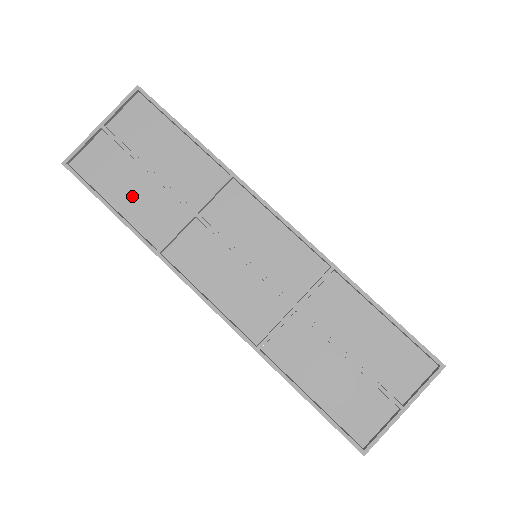
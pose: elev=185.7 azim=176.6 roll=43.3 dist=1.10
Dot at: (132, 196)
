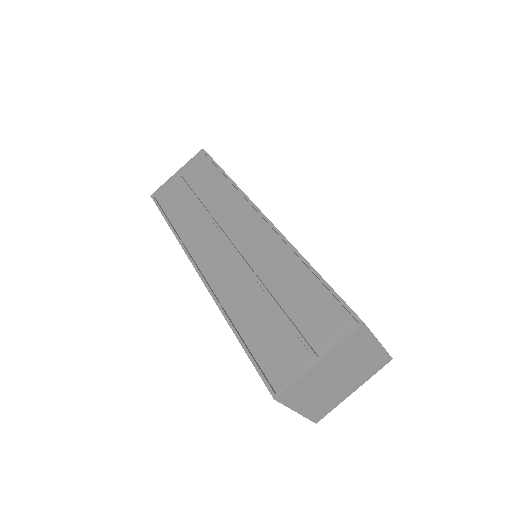
Dot at: (180, 210)
